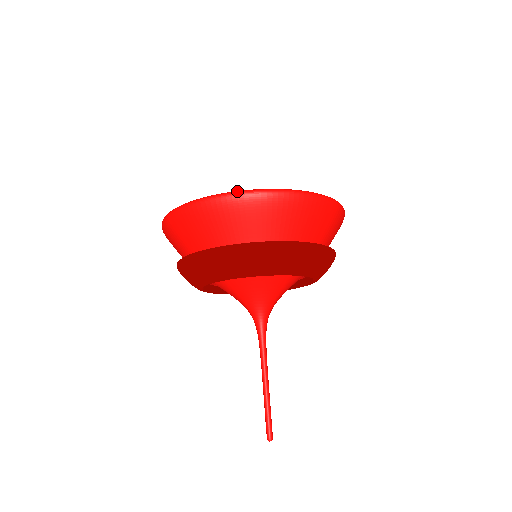
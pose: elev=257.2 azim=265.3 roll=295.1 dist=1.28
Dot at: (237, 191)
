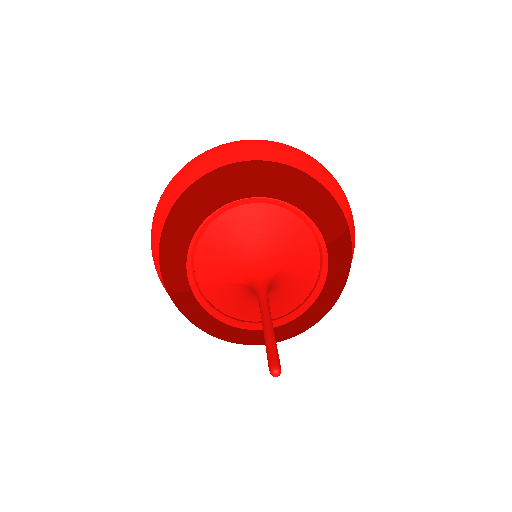
Dot at: (208, 151)
